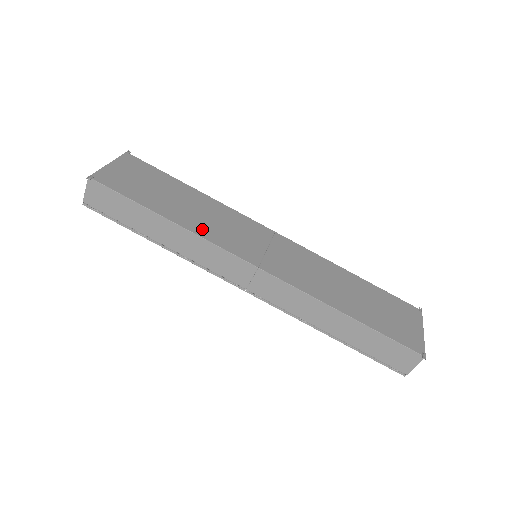
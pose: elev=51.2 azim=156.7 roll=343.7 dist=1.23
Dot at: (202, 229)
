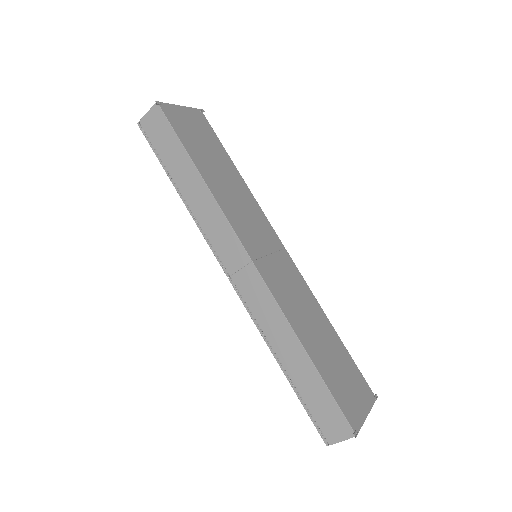
Dot at: (224, 201)
